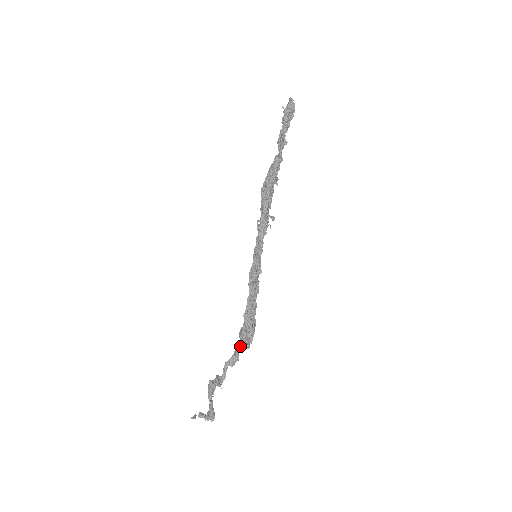
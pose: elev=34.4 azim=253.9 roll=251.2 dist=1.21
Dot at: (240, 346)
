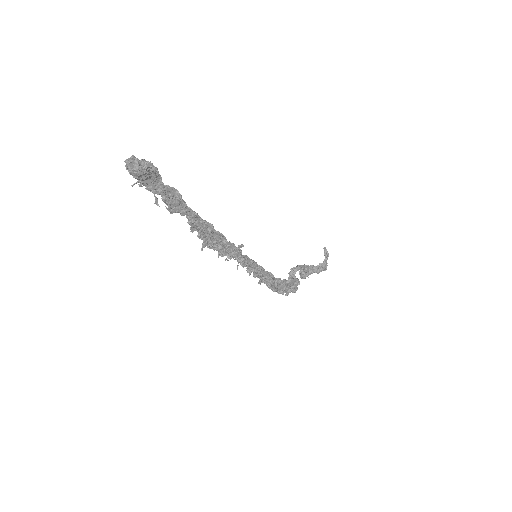
Dot at: (286, 294)
